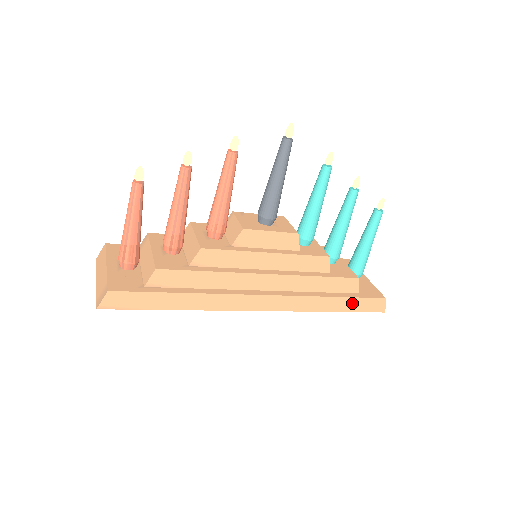
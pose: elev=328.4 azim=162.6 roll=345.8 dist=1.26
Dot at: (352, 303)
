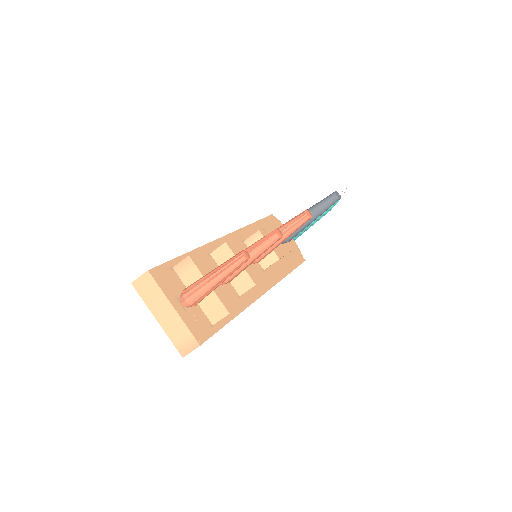
Dot at: occluded
